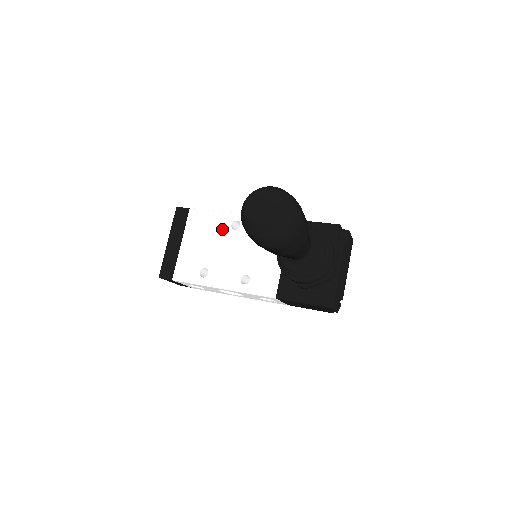
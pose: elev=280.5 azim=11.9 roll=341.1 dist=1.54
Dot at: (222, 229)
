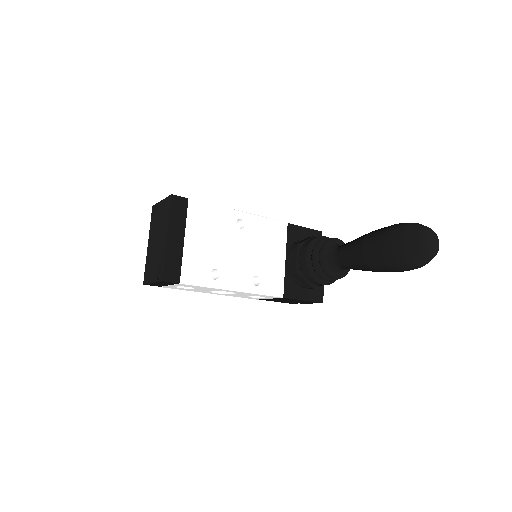
Dot at: (228, 227)
